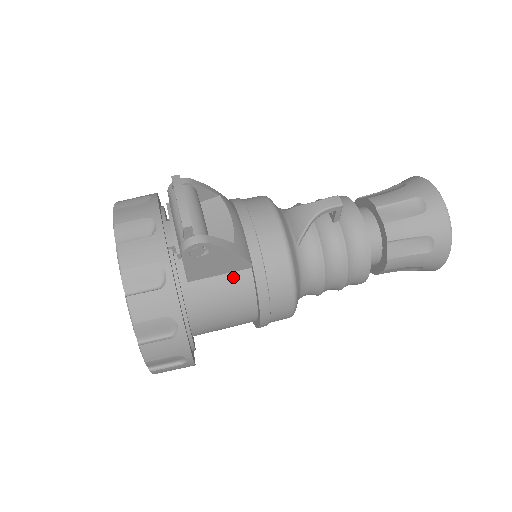
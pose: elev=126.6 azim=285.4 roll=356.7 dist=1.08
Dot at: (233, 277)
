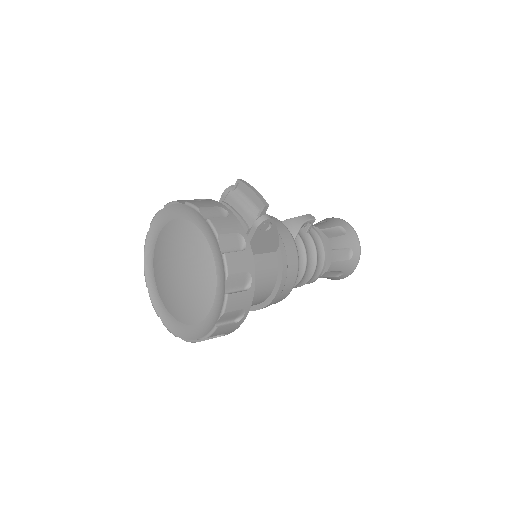
Dot at: (267, 256)
